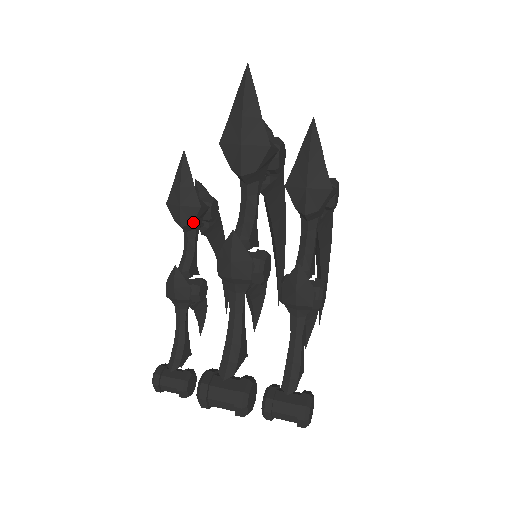
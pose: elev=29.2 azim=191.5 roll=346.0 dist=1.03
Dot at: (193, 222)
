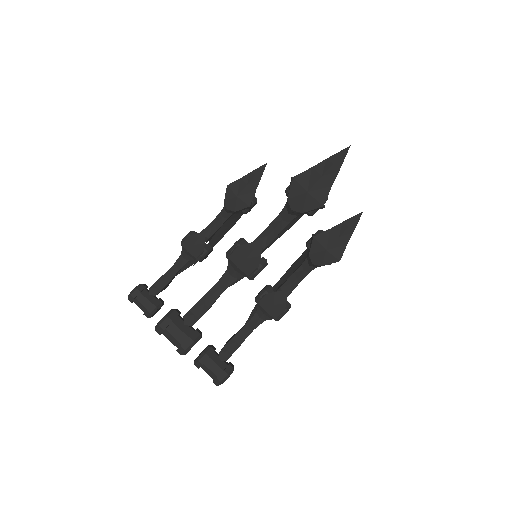
Dot at: (236, 211)
